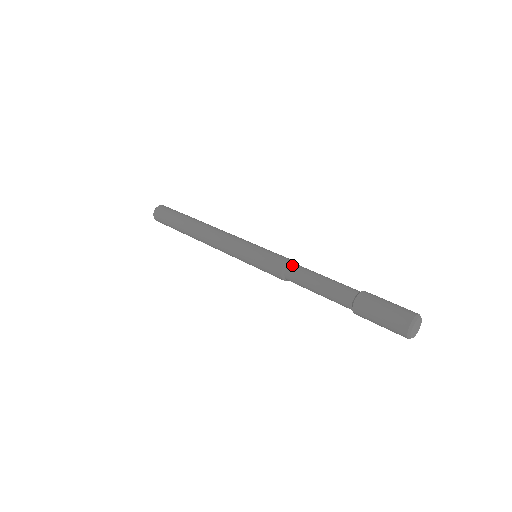
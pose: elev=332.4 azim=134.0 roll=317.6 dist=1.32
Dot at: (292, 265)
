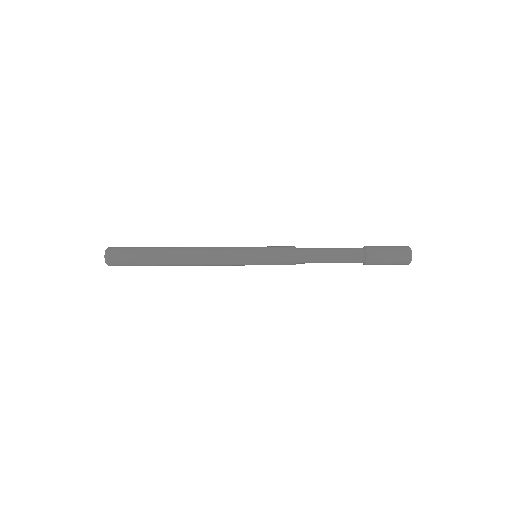
Dot at: (300, 248)
